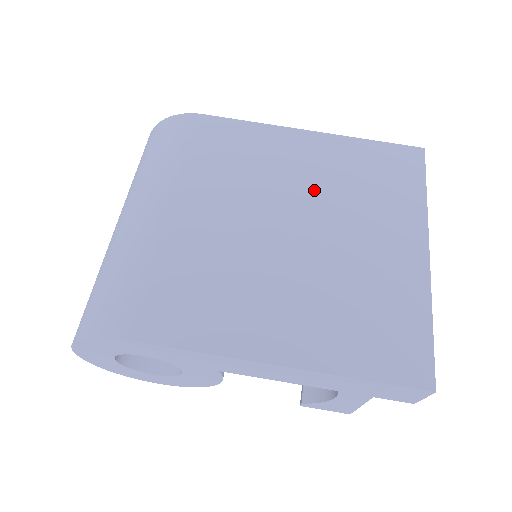
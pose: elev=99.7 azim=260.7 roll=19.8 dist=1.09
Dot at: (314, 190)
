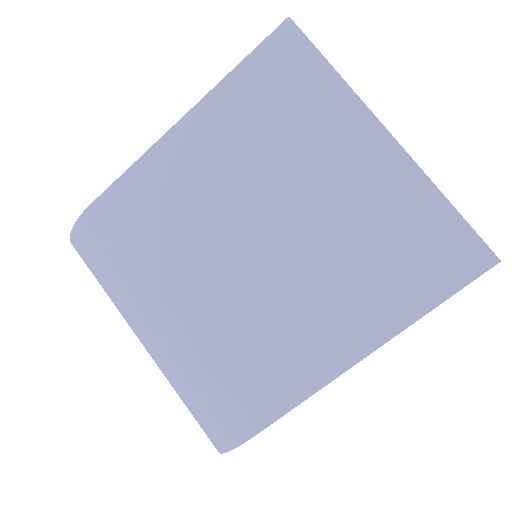
Dot at: (245, 178)
